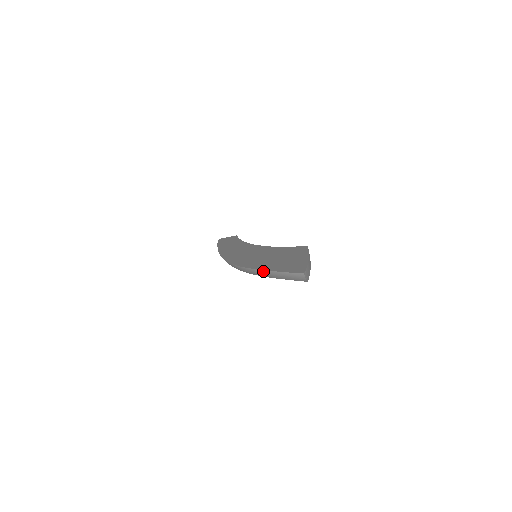
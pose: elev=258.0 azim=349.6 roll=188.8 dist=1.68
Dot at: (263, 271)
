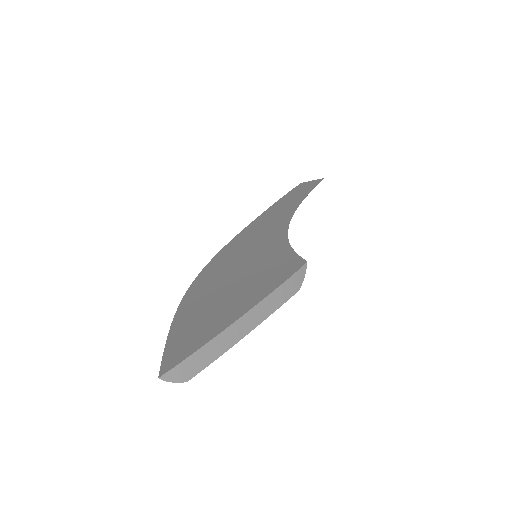
Dot at: (173, 325)
